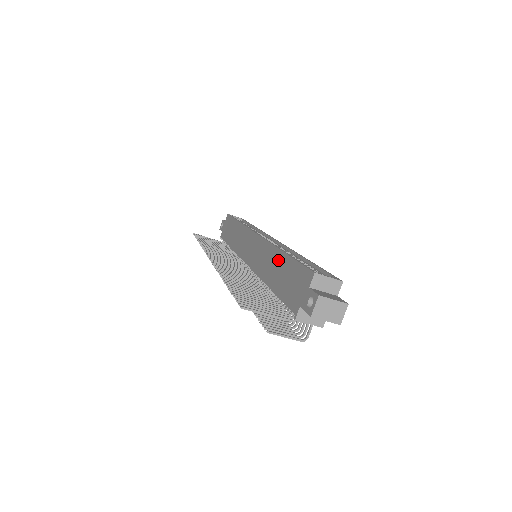
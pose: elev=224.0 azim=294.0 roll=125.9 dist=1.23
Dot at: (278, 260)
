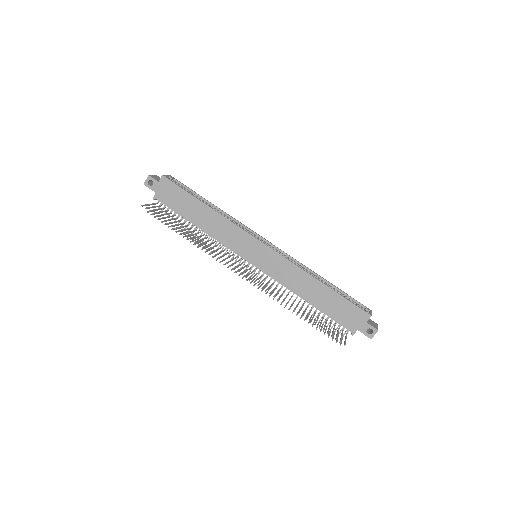
Dot at: (318, 288)
